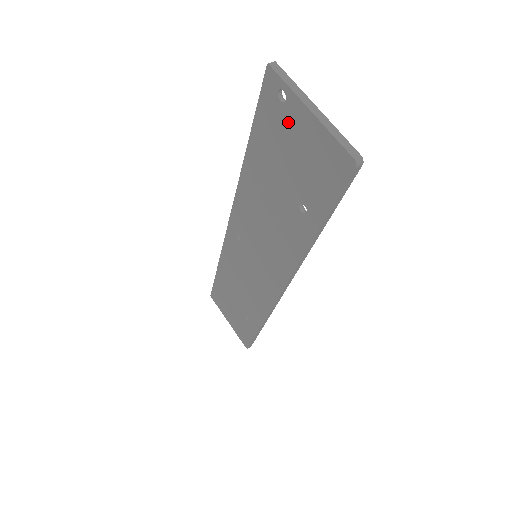
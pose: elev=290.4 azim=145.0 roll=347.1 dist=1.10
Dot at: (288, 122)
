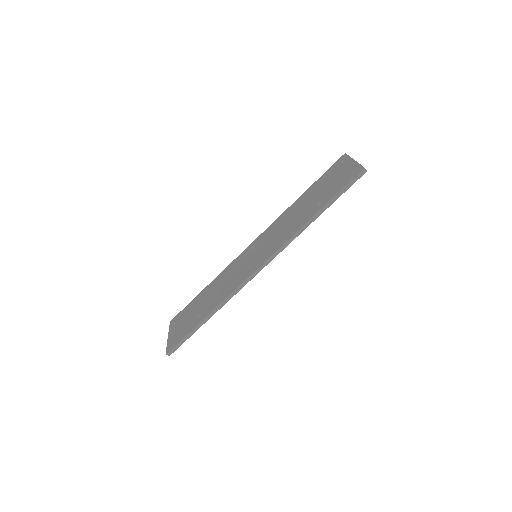
Dot at: (339, 169)
